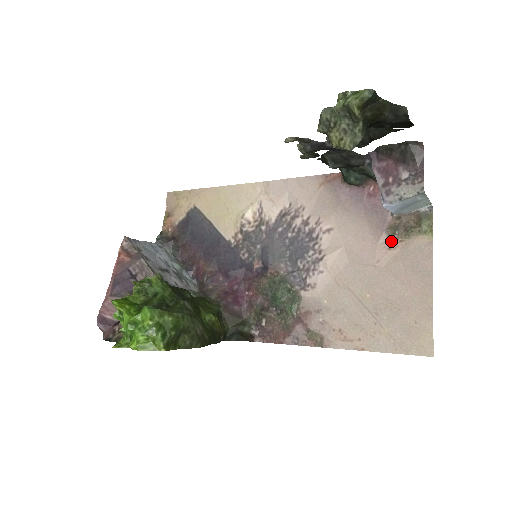
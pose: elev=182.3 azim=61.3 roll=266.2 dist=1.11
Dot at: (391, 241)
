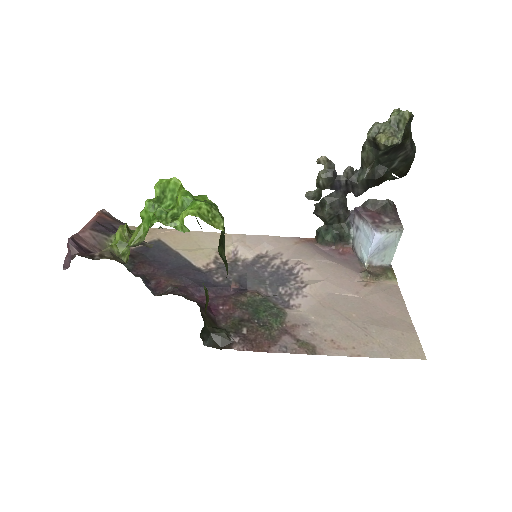
Dot at: (365, 281)
